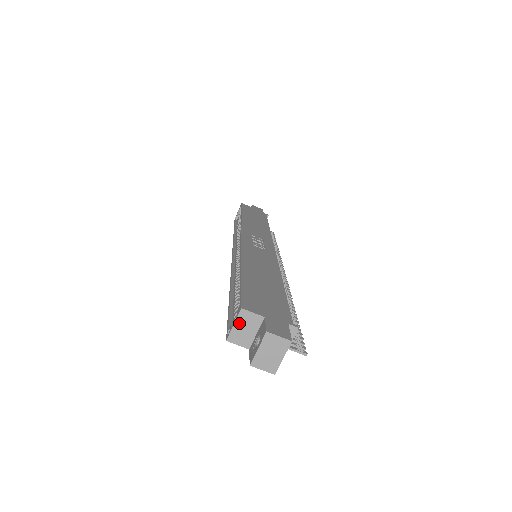
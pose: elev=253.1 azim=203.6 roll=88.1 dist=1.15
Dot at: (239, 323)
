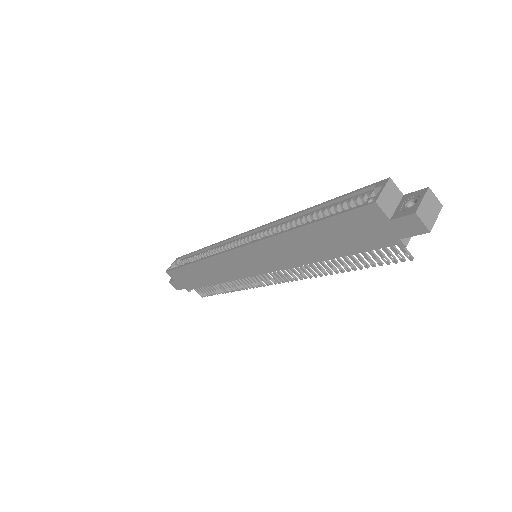
Dot at: (387, 190)
